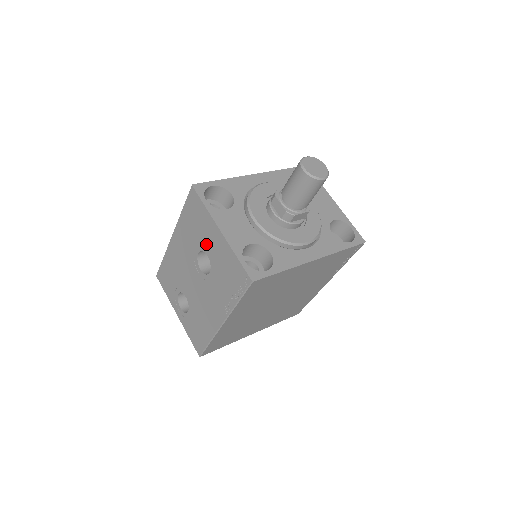
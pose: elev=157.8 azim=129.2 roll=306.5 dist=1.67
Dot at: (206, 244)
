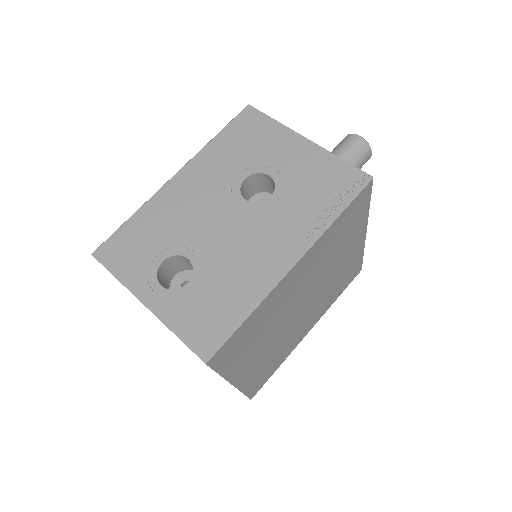
Dot at: (269, 161)
